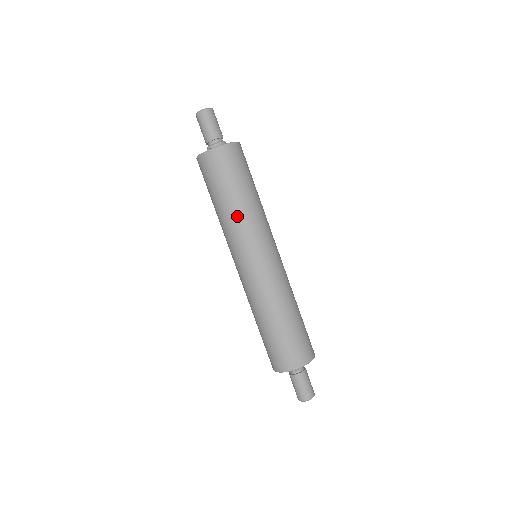
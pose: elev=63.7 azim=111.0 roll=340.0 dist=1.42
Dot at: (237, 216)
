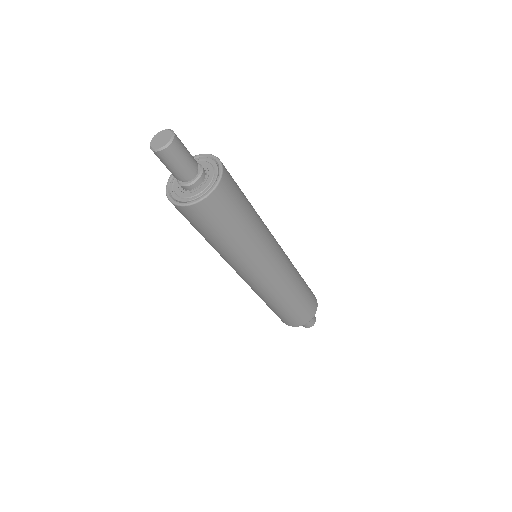
Dot at: (231, 254)
